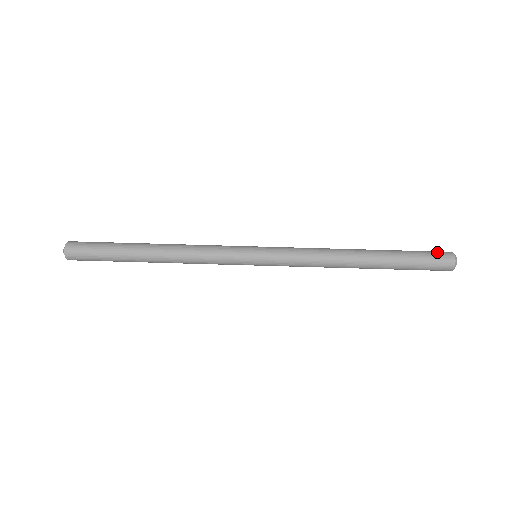
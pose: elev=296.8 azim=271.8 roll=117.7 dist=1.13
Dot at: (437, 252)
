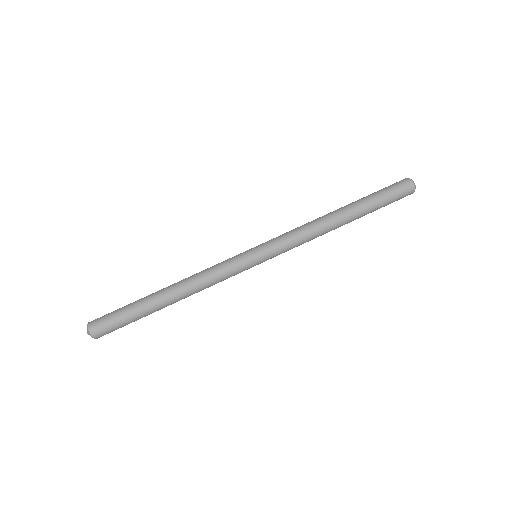
Dot at: (398, 184)
